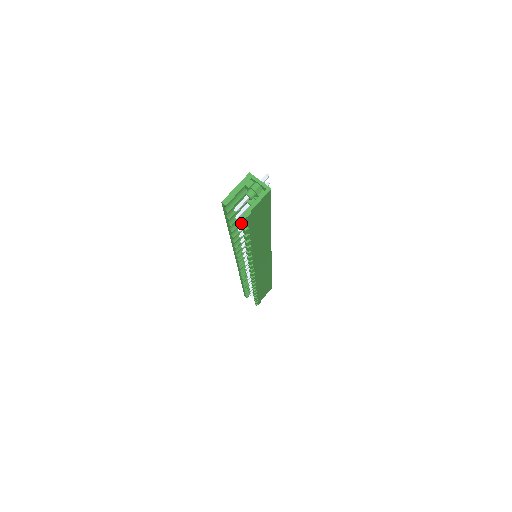
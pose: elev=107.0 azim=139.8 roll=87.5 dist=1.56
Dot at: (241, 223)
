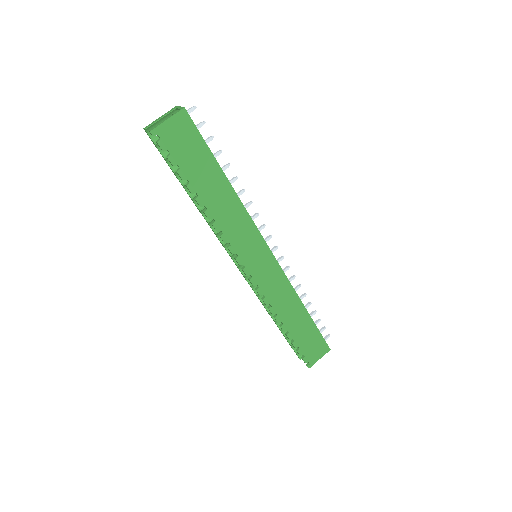
Dot at: occluded
